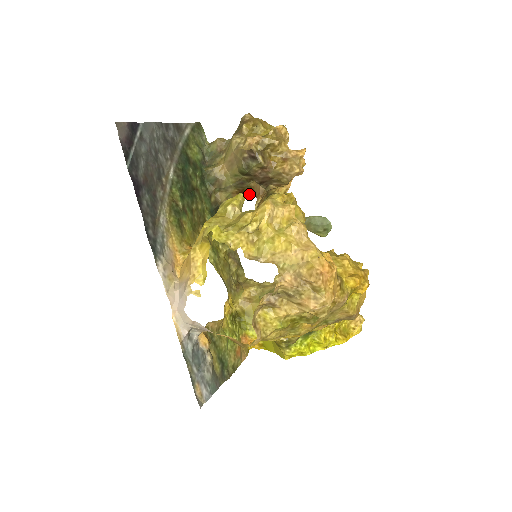
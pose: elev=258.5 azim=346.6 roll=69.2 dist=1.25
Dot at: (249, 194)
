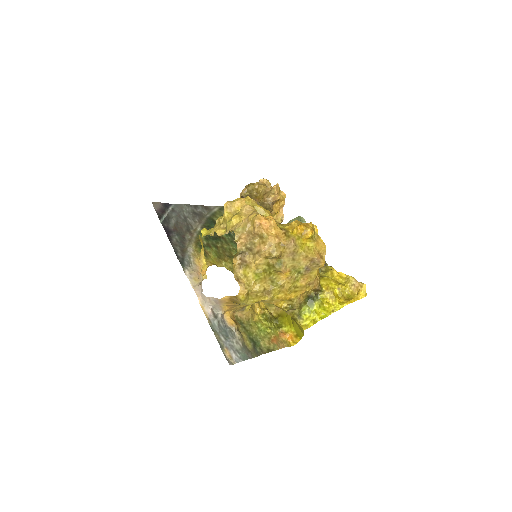
Dot at: occluded
